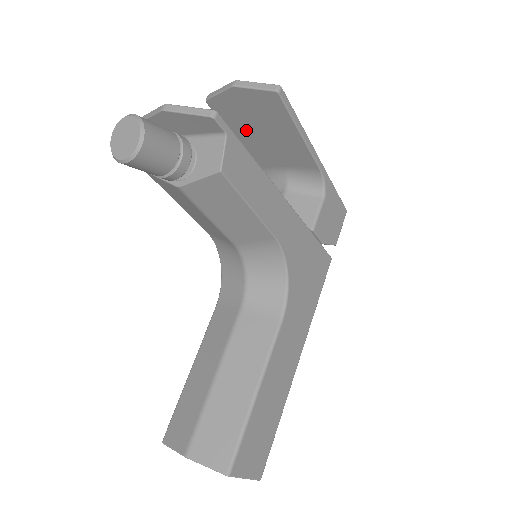
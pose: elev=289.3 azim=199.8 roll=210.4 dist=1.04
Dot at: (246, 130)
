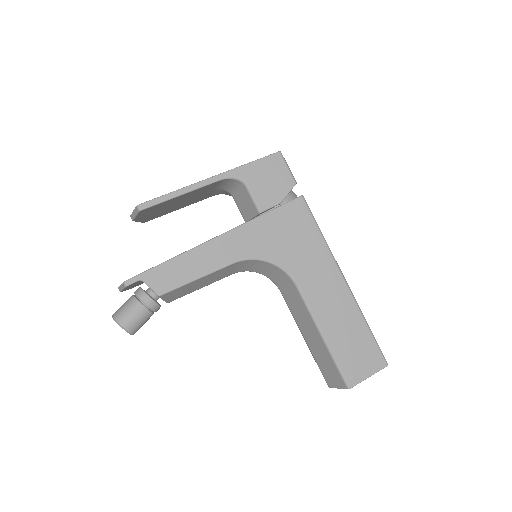
Dot at: (173, 208)
